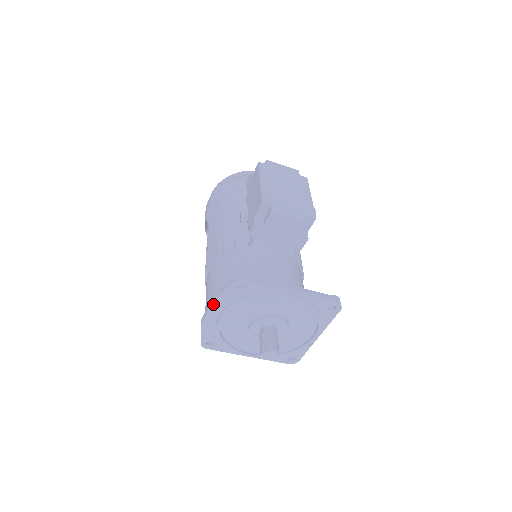
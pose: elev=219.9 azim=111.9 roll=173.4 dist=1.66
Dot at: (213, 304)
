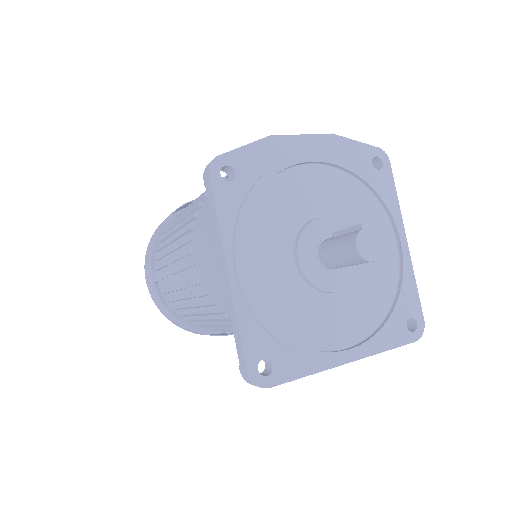
Dot at: (326, 136)
